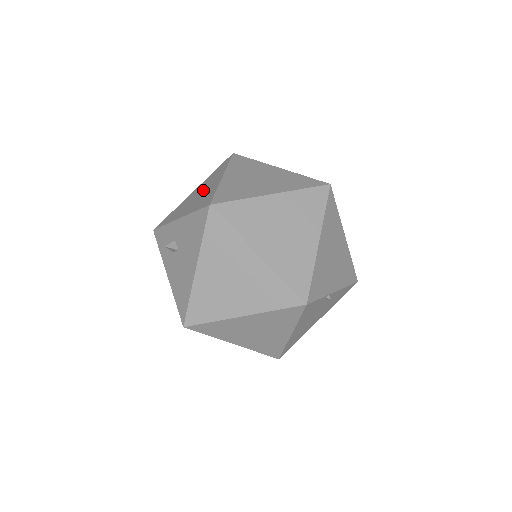
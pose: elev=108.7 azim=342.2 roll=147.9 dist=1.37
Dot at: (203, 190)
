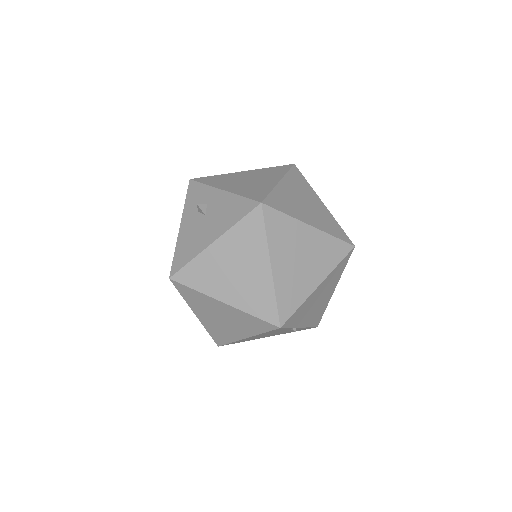
Dot at: (255, 179)
